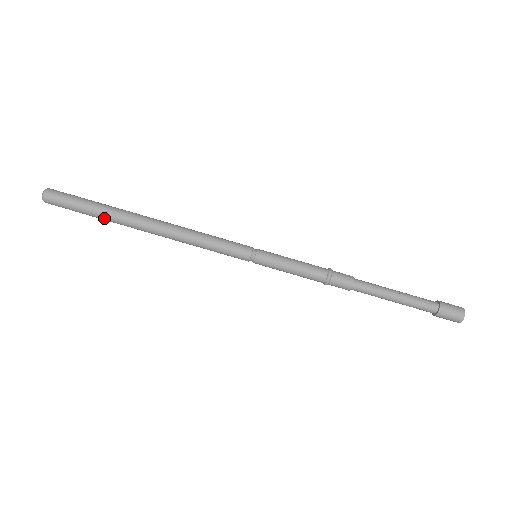
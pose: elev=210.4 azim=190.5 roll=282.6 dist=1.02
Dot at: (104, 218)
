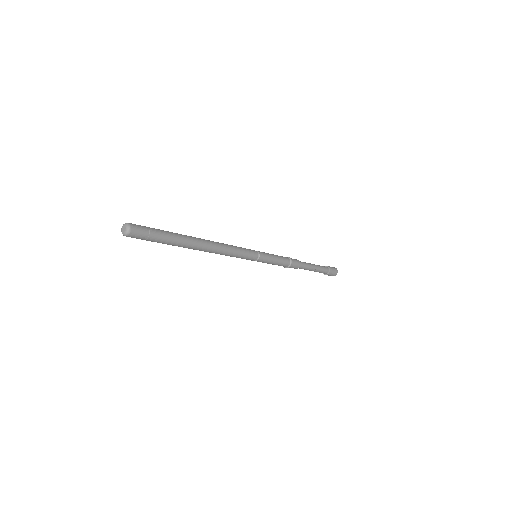
Dot at: occluded
